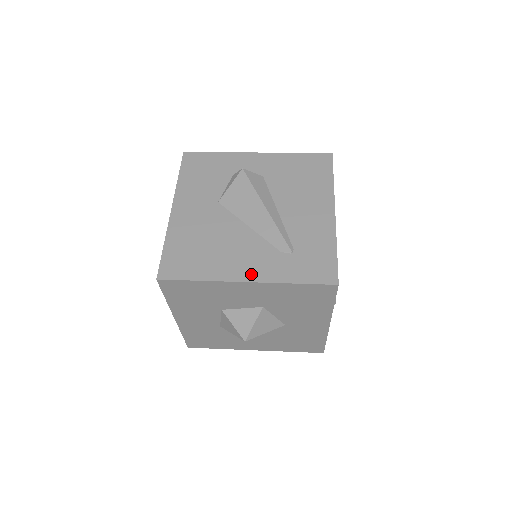
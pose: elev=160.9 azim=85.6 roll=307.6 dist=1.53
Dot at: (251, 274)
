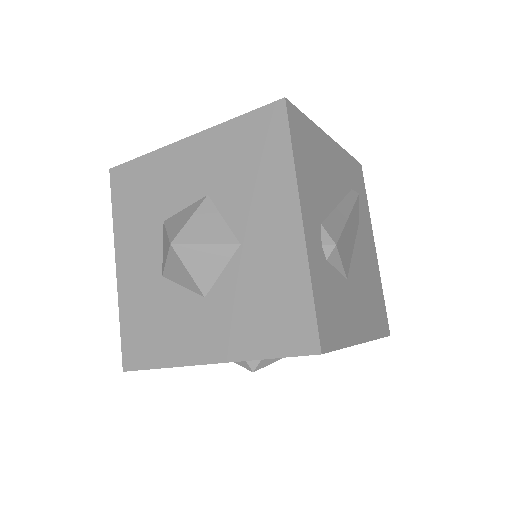
Dot at: occluded
